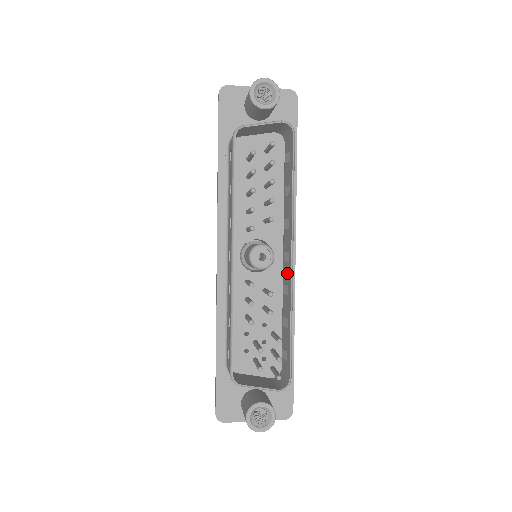
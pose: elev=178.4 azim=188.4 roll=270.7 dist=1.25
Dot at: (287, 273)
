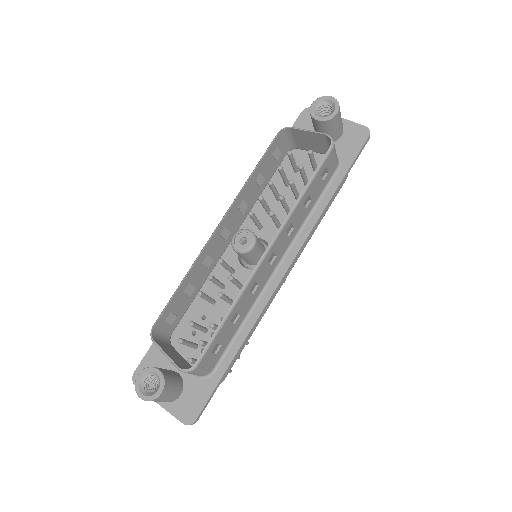
Dot at: (260, 271)
